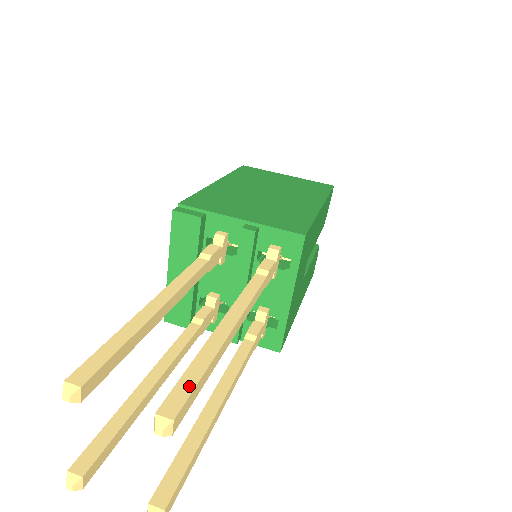
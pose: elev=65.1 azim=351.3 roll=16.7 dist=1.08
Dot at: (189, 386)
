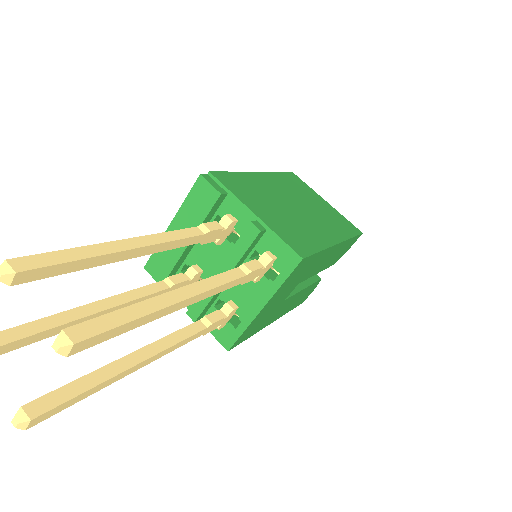
Dot at: (109, 324)
